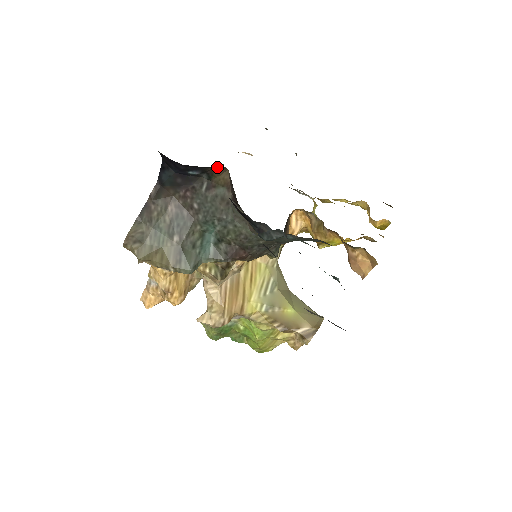
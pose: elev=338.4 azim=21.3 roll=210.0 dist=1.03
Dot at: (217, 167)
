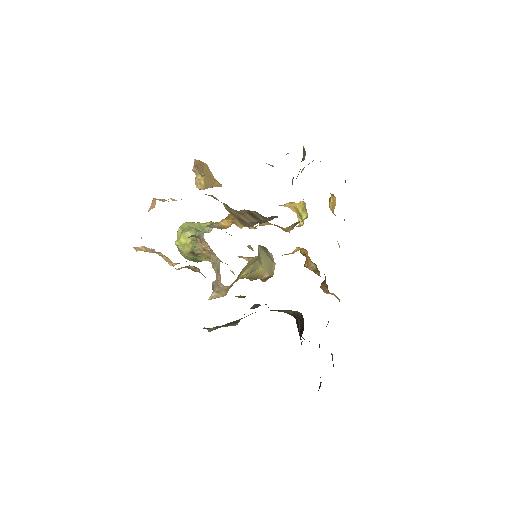
Dot at: occluded
